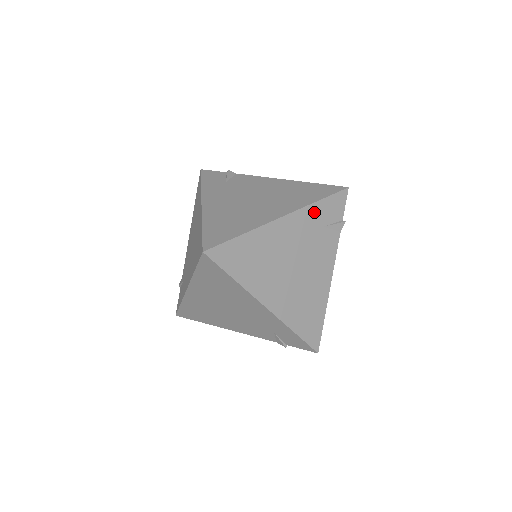
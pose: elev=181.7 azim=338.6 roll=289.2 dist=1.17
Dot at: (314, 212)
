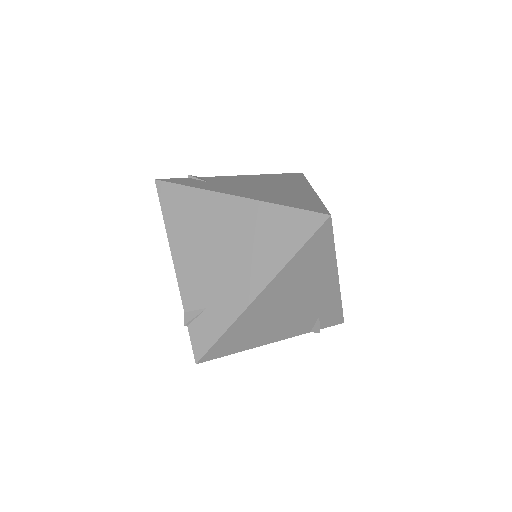
Dot at: occluded
